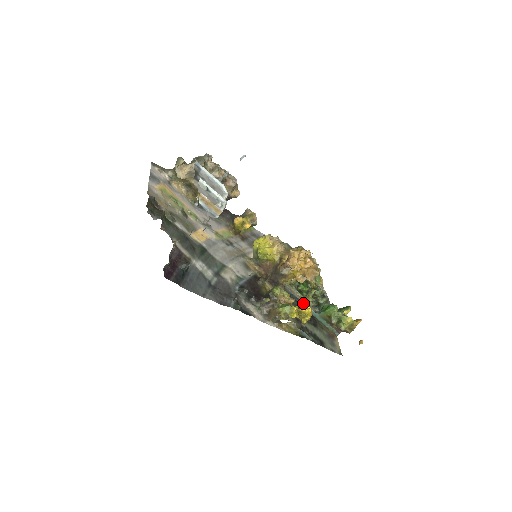
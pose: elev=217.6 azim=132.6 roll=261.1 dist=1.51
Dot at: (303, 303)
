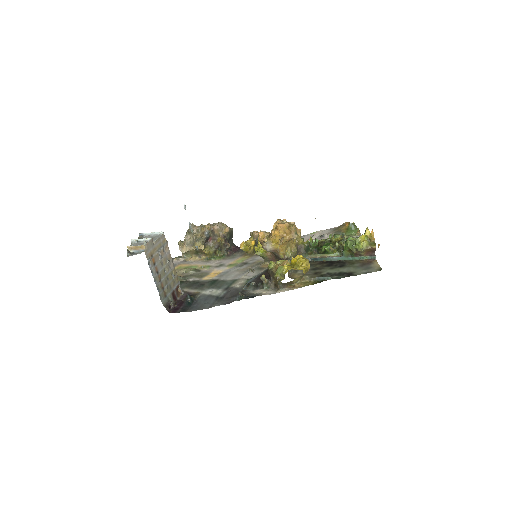
Dot at: (323, 258)
